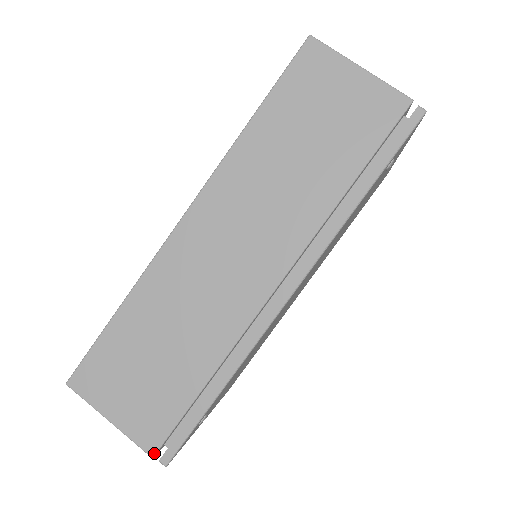
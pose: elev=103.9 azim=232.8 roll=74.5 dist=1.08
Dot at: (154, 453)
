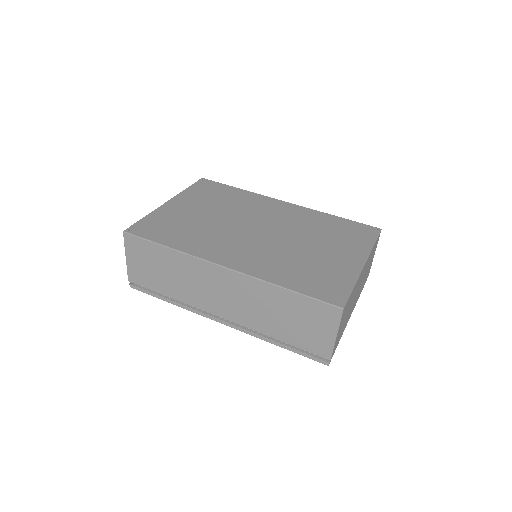
Dot at: (130, 282)
